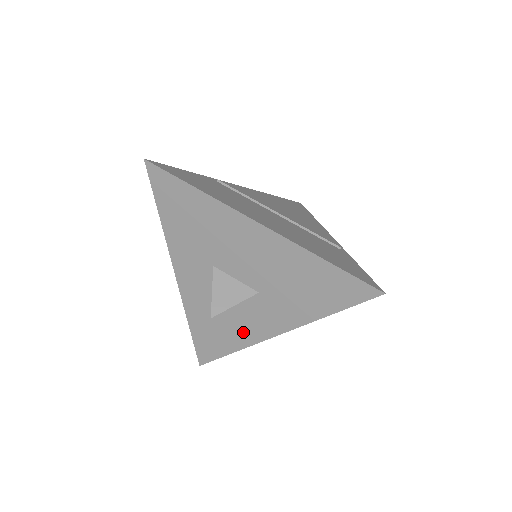
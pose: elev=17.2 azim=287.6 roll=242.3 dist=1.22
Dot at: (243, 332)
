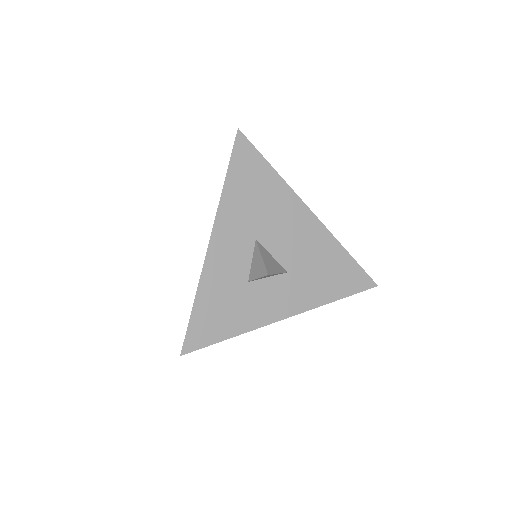
Dot at: (254, 313)
